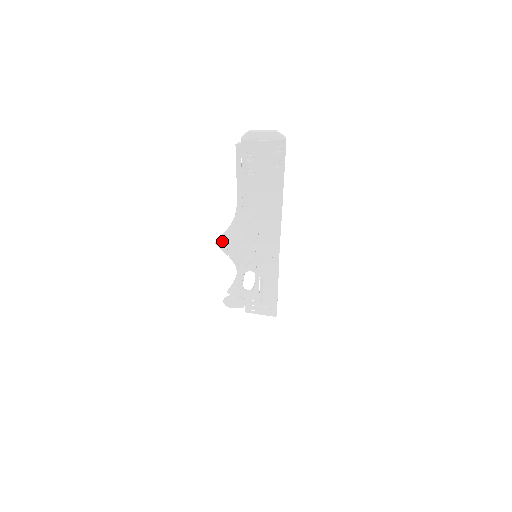
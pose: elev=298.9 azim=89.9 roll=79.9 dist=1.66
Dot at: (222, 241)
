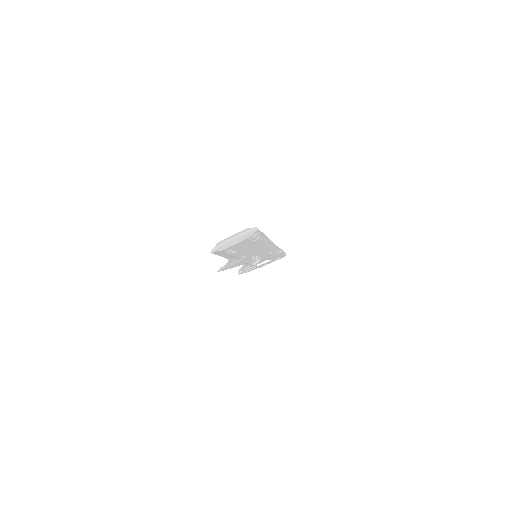
Dot at: (223, 269)
